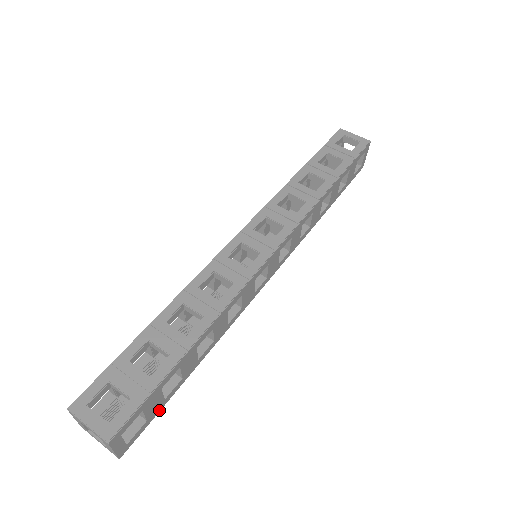
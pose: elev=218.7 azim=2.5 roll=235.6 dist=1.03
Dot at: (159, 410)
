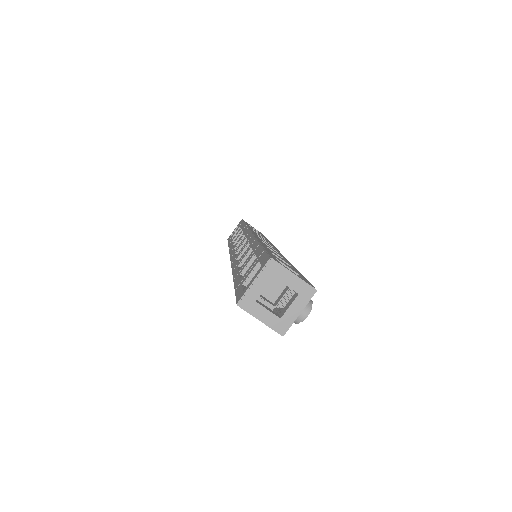
Dot at: occluded
